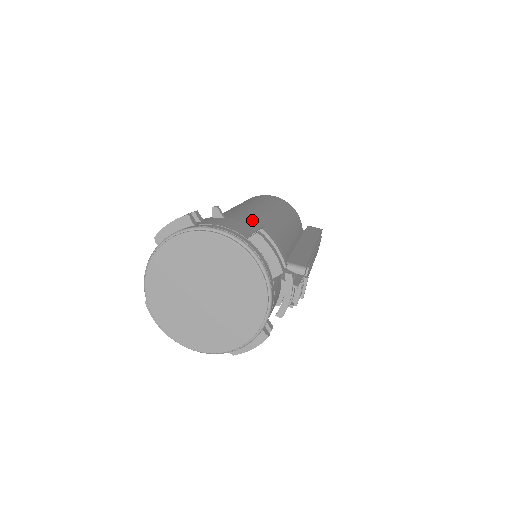
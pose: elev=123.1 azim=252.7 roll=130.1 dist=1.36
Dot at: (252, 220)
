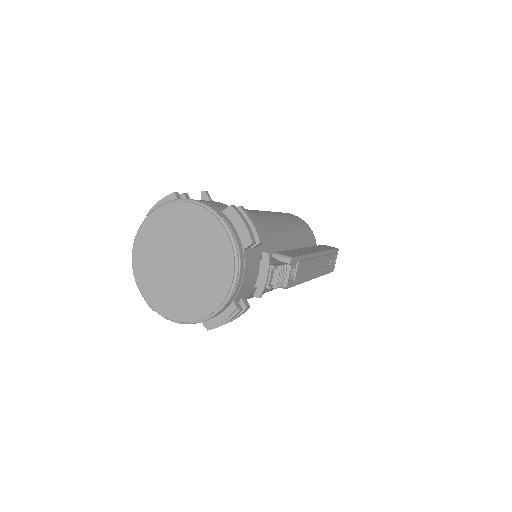
Dot at: occluded
